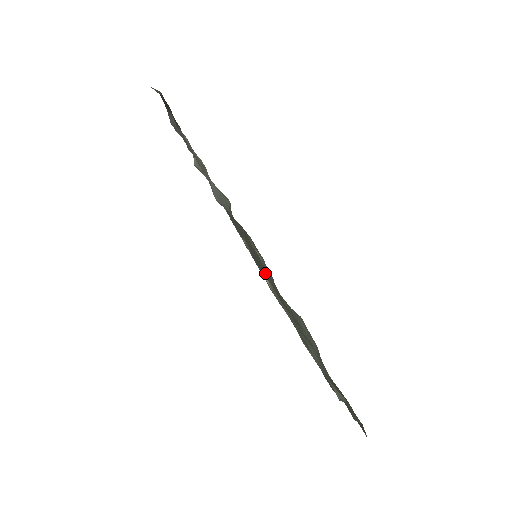
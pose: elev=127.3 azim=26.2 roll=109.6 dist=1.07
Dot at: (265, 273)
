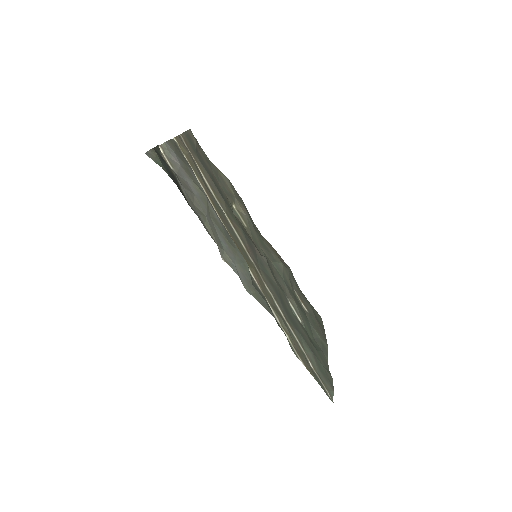
Dot at: (266, 272)
